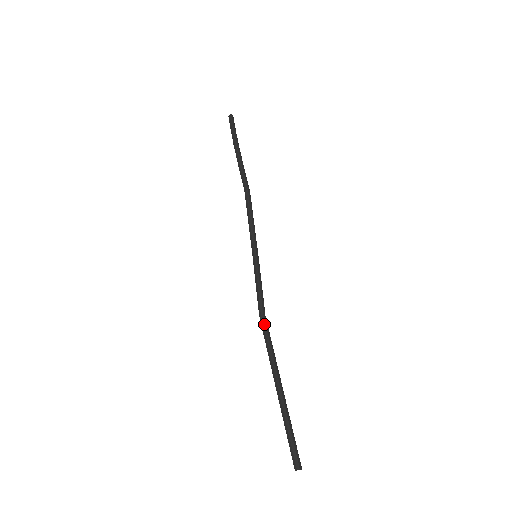
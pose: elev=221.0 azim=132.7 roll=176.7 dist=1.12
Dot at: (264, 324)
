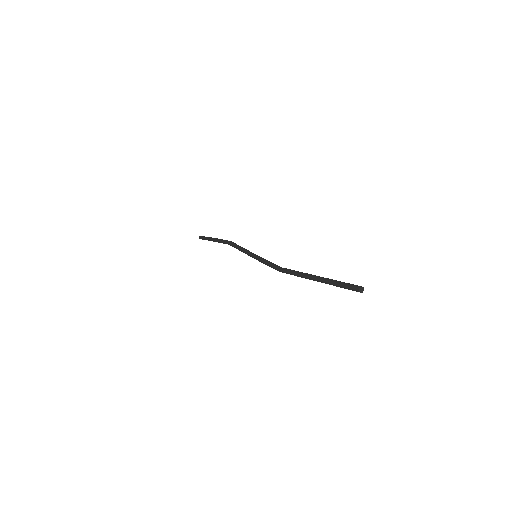
Dot at: (284, 269)
